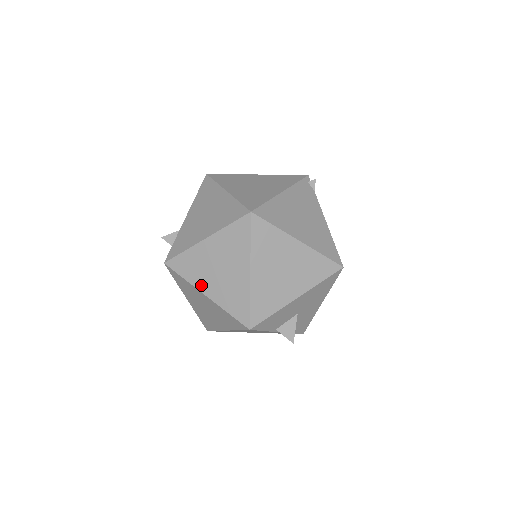
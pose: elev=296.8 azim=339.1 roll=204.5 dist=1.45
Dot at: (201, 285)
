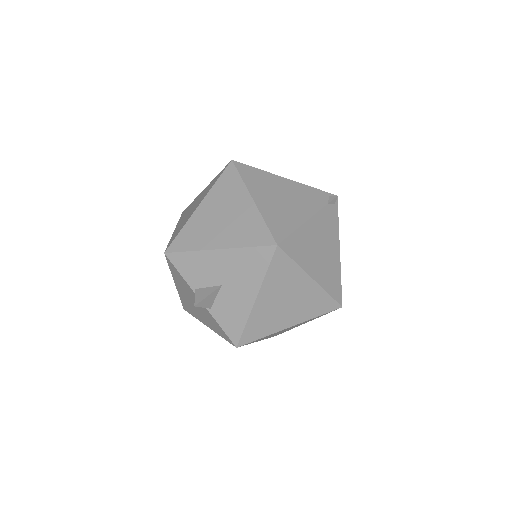
Dot at: (179, 223)
